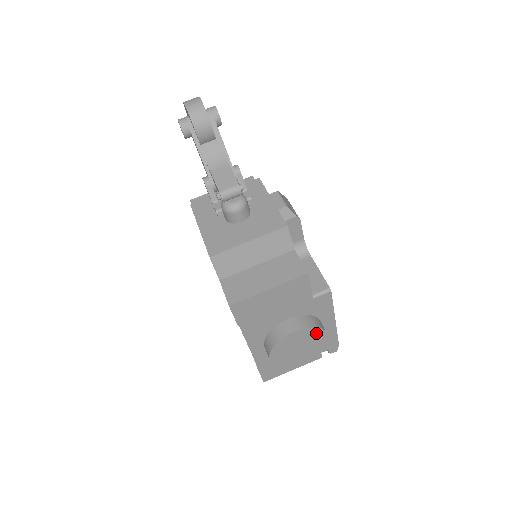
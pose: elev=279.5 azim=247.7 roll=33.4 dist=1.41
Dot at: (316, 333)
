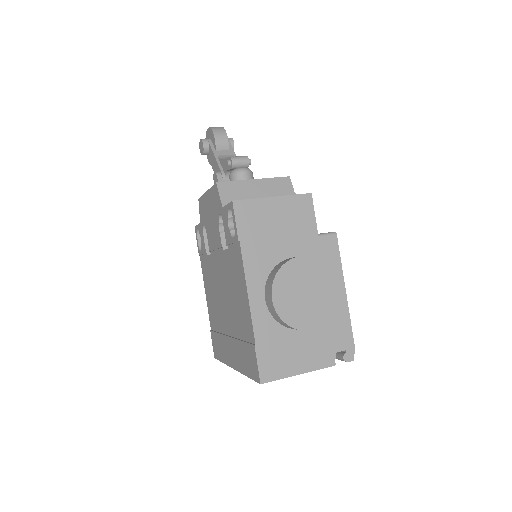
Dot at: (325, 274)
